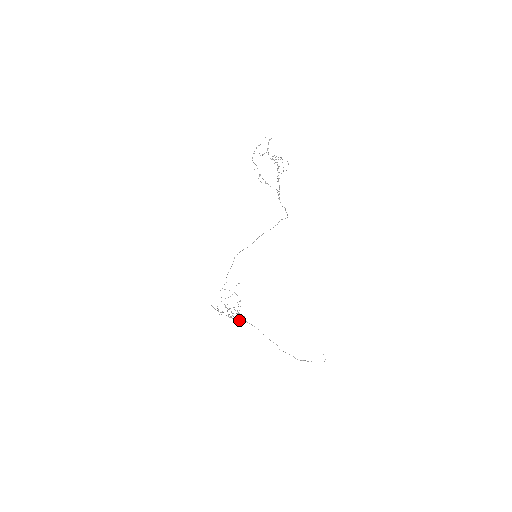
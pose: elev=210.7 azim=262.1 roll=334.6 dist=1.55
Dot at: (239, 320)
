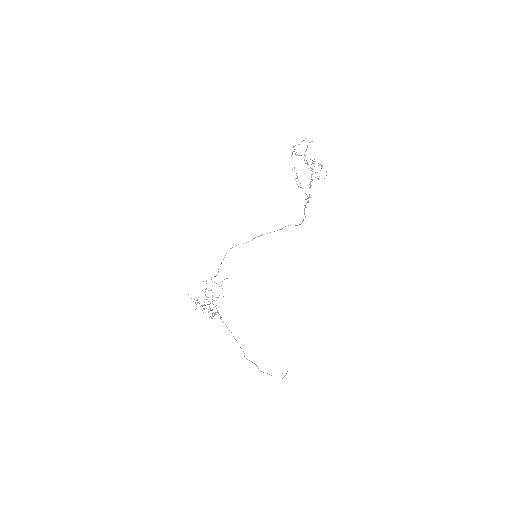
Dot at: occluded
